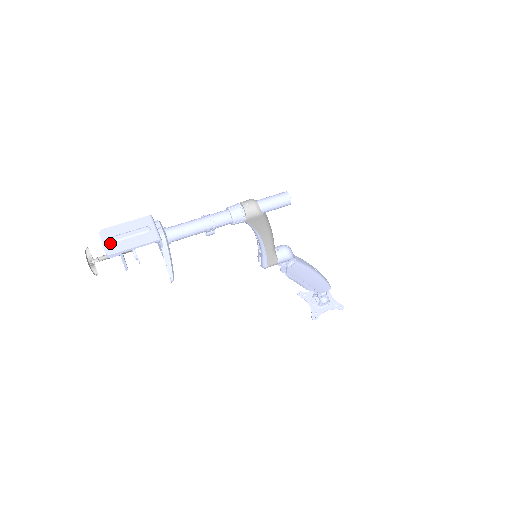
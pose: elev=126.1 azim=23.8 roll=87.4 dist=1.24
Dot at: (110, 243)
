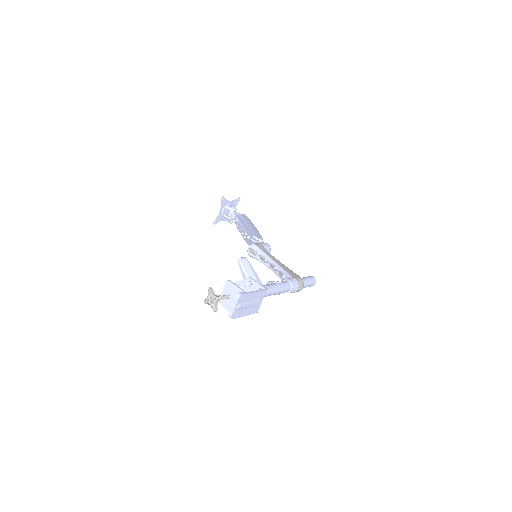
Dot at: (238, 309)
